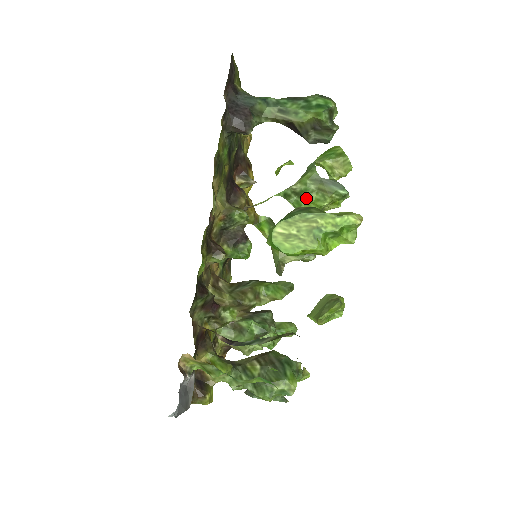
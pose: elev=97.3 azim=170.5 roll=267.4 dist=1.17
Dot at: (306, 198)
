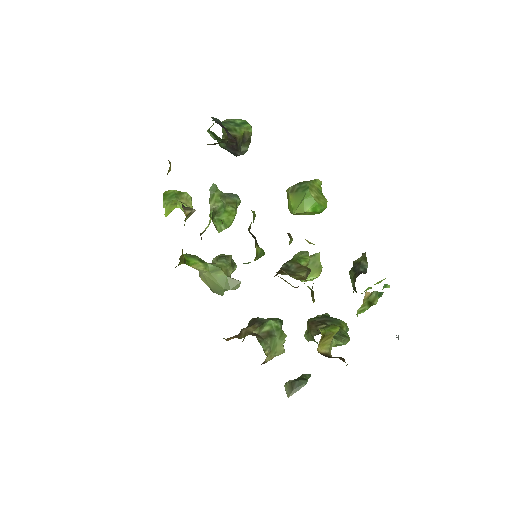
Dot at: (224, 213)
